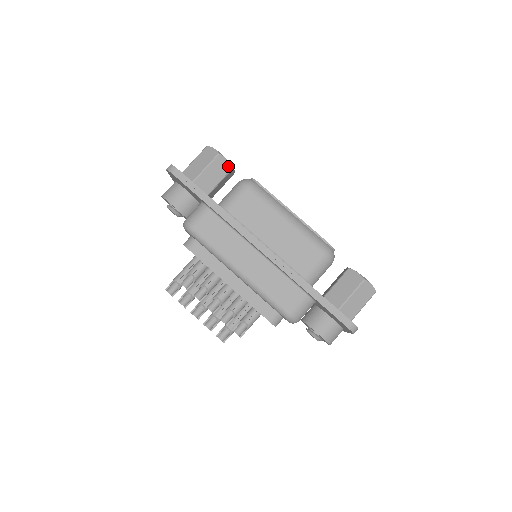
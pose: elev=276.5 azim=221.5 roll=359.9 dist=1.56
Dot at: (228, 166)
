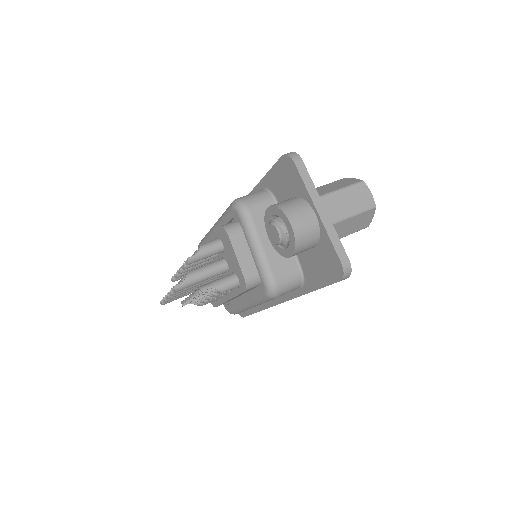
Dot at: occluded
